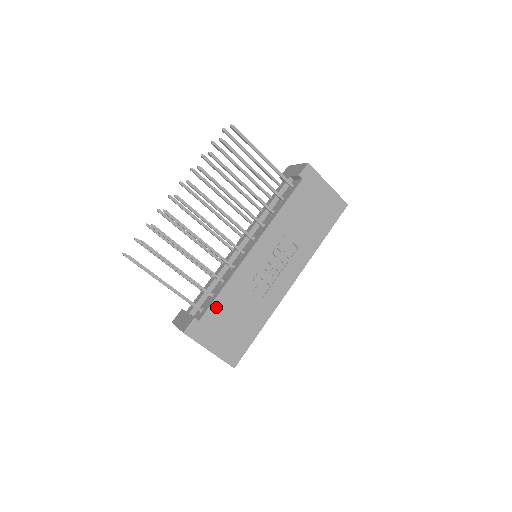
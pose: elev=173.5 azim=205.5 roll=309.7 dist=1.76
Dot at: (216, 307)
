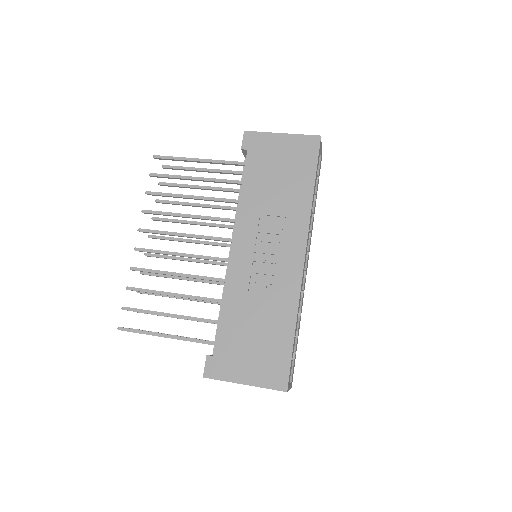
Dot at: (225, 332)
